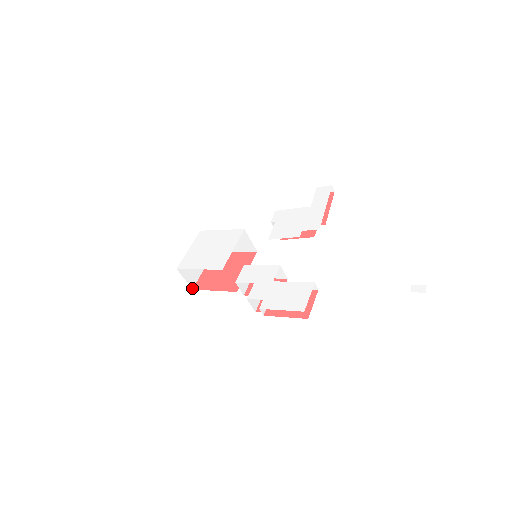
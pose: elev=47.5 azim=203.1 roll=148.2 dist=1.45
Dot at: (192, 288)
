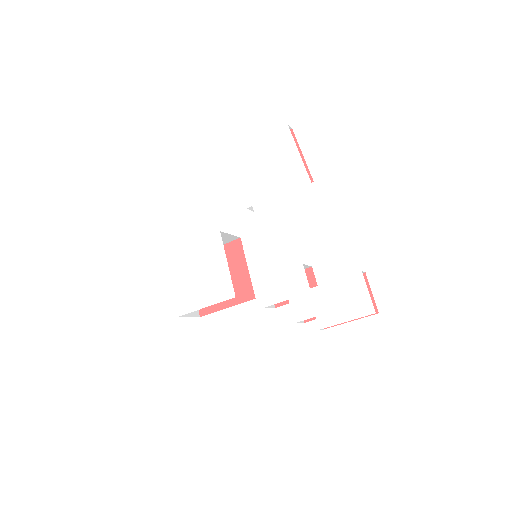
Dot at: (199, 316)
